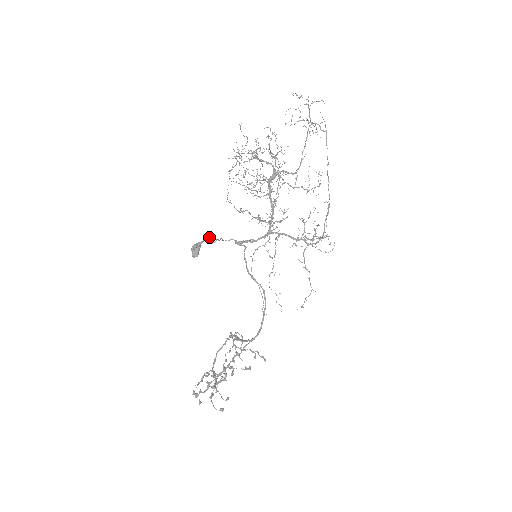
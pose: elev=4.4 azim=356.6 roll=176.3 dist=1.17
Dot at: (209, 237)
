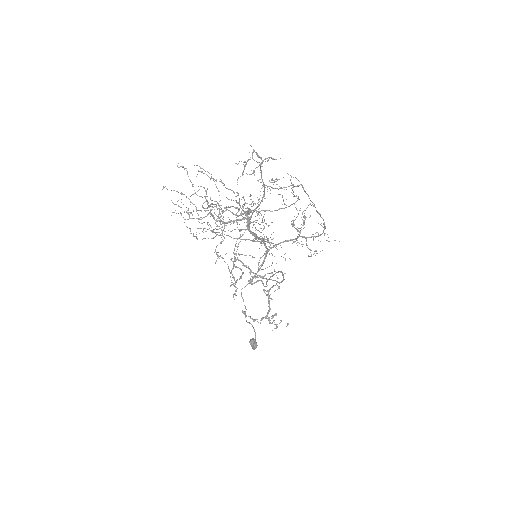
Dot at: (249, 323)
